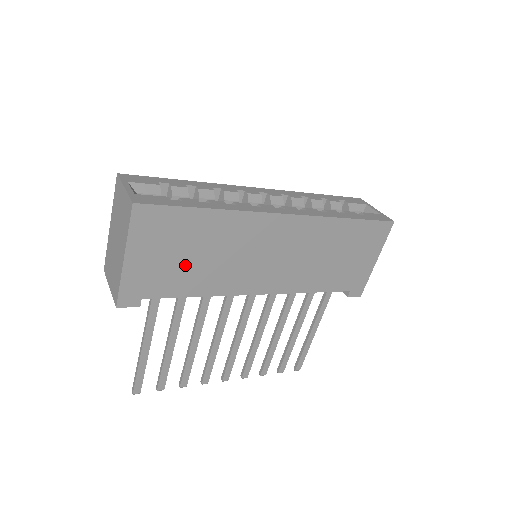
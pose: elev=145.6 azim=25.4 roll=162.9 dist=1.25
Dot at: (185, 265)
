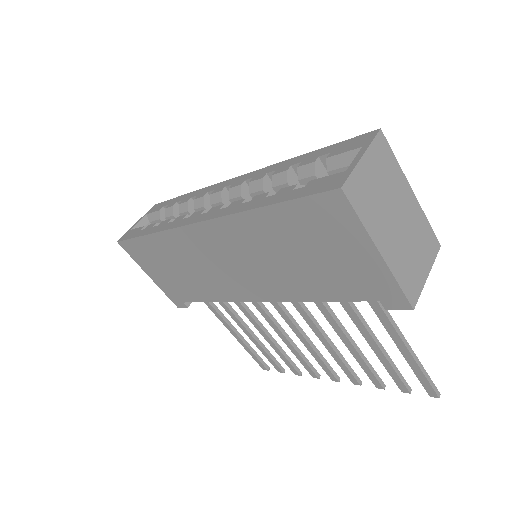
Dot at: (180, 278)
